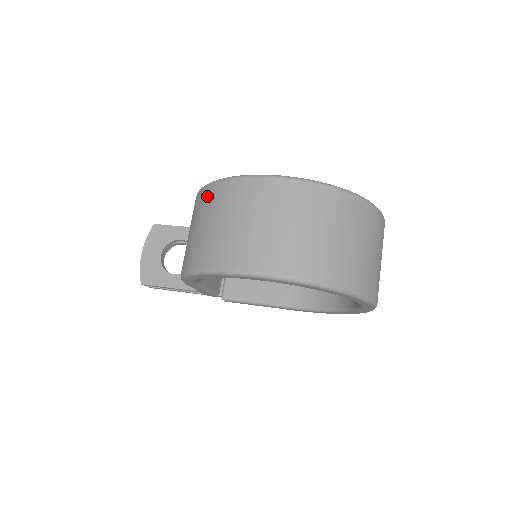
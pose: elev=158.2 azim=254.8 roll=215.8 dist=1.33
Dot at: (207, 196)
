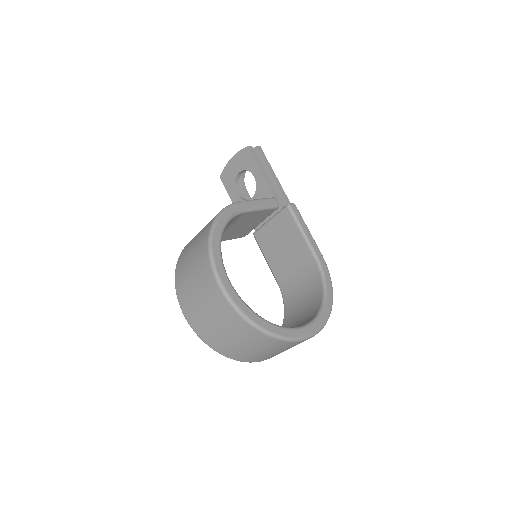
Dot at: (204, 236)
